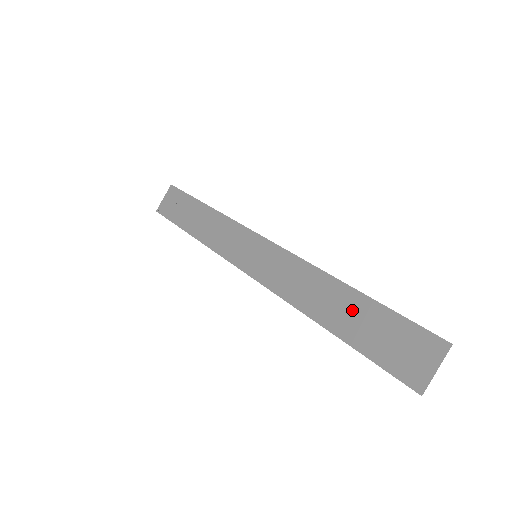
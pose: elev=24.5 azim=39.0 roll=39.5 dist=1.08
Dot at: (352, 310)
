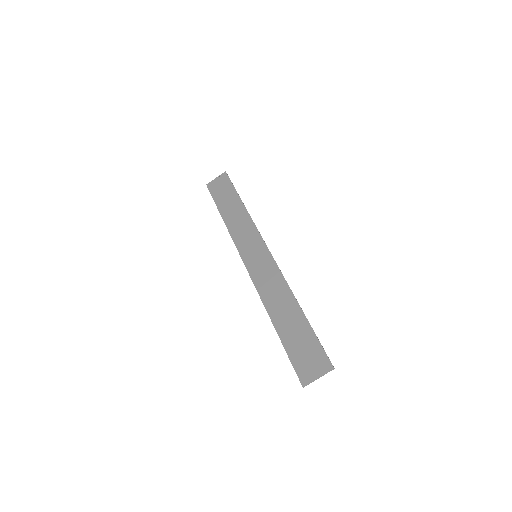
Dot at: (294, 321)
